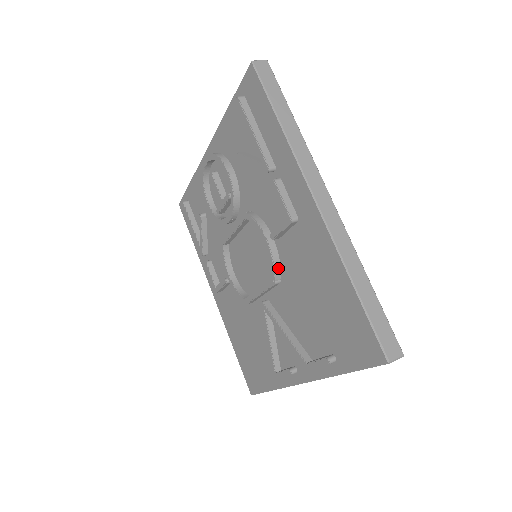
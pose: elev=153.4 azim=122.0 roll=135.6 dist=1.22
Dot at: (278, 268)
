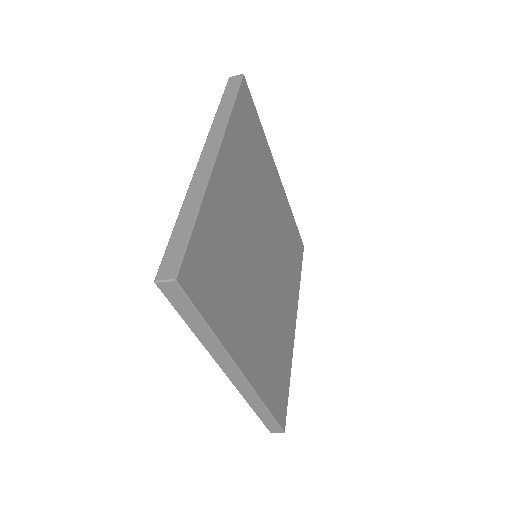
Dot at: occluded
